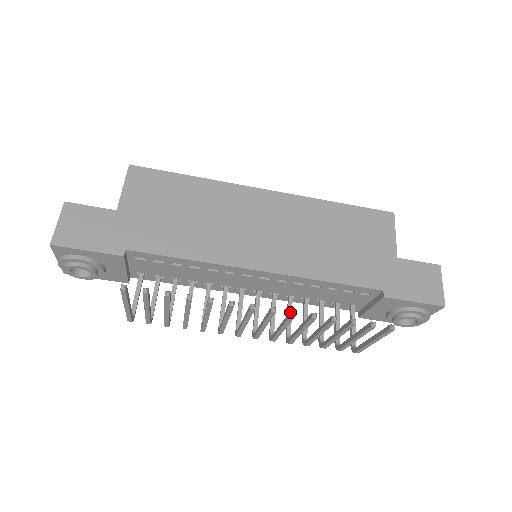
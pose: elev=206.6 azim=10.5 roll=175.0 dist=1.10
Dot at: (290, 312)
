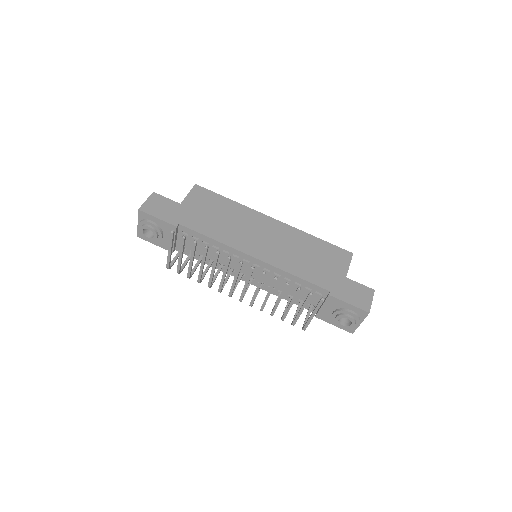
Dot at: (262, 273)
